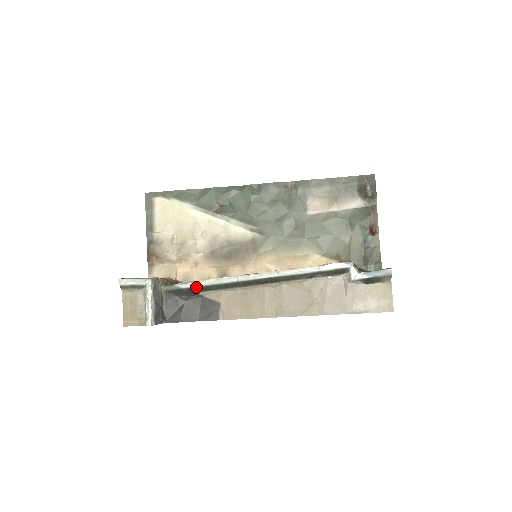
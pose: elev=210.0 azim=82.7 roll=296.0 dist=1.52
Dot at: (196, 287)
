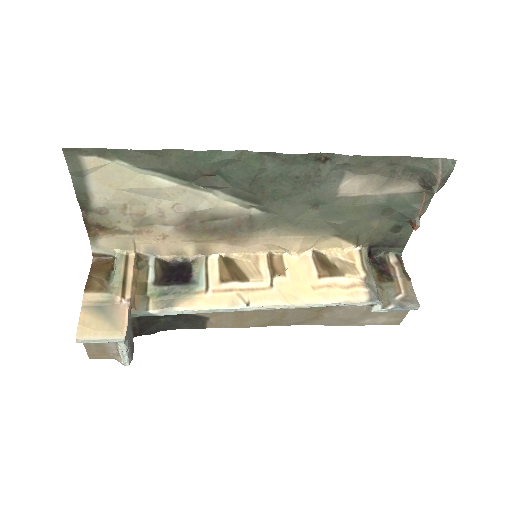
Dot at: occluded
